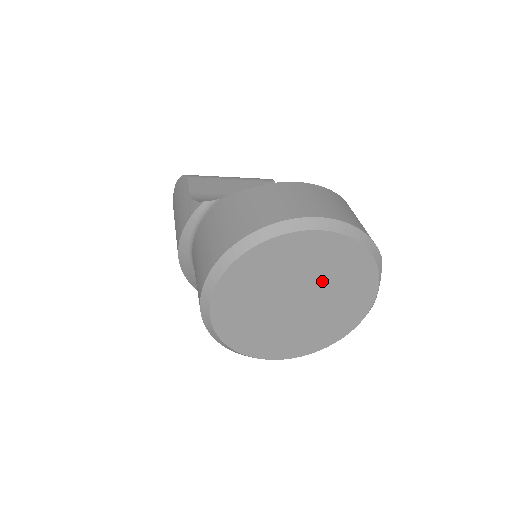
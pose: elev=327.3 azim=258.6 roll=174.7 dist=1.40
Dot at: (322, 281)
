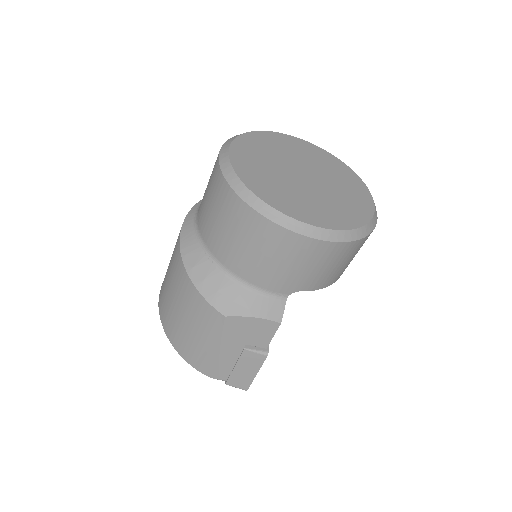
Dot at: (318, 168)
